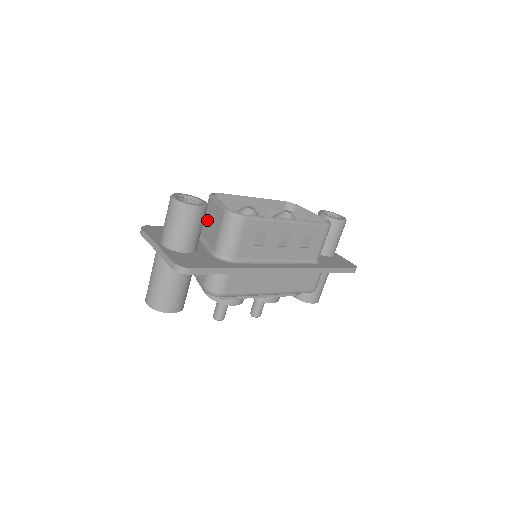
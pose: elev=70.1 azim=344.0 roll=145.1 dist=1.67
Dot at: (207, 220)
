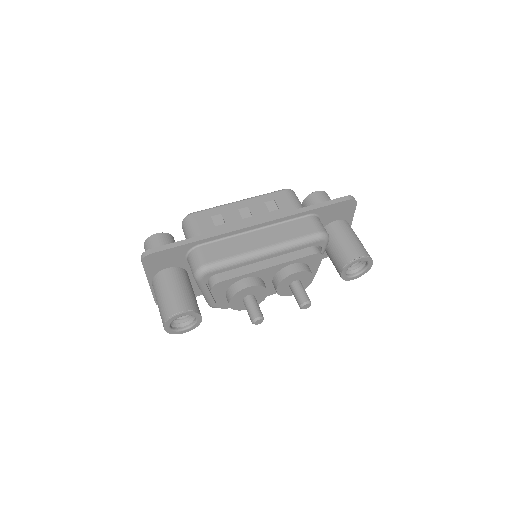
Dot at: occluded
